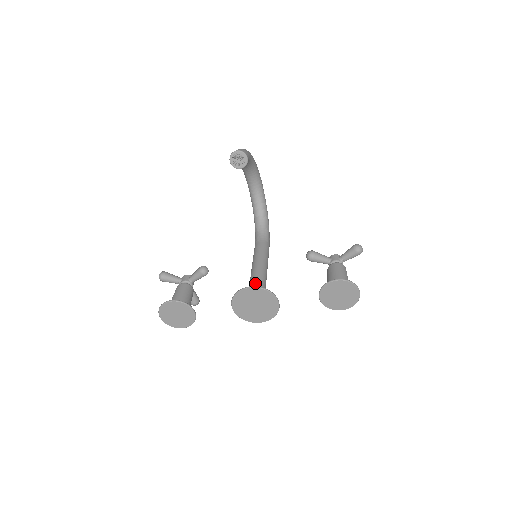
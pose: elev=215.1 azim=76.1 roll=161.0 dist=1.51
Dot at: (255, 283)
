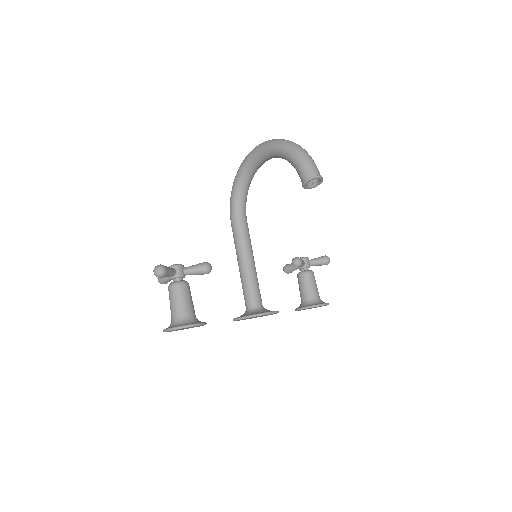
Dot at: (257, 292)
